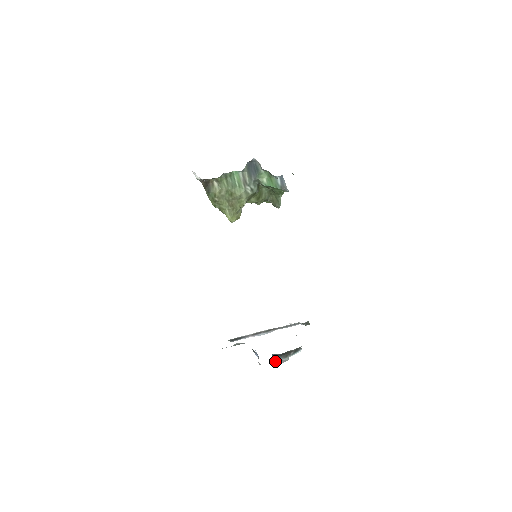
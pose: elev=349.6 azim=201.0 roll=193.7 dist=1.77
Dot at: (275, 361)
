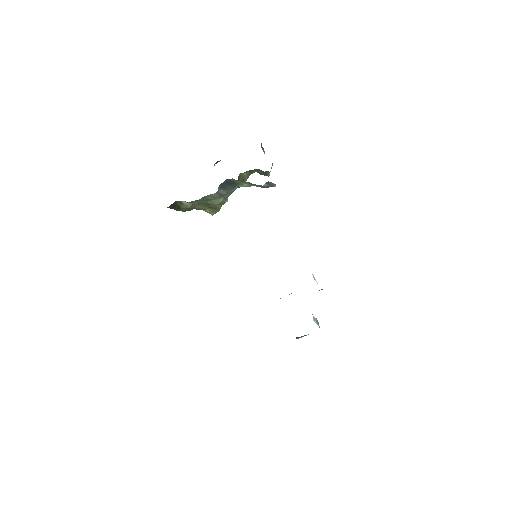
Dot at: (296, 338)
